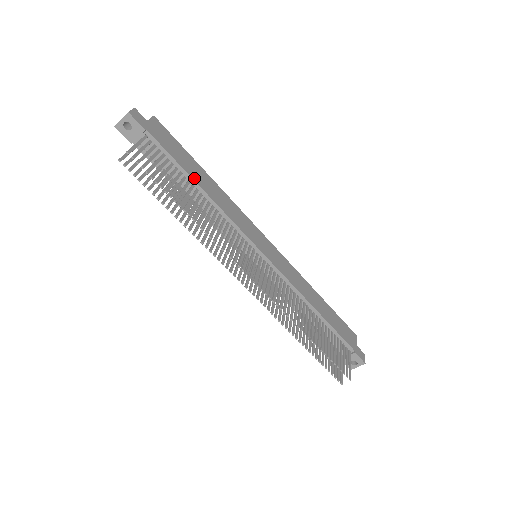
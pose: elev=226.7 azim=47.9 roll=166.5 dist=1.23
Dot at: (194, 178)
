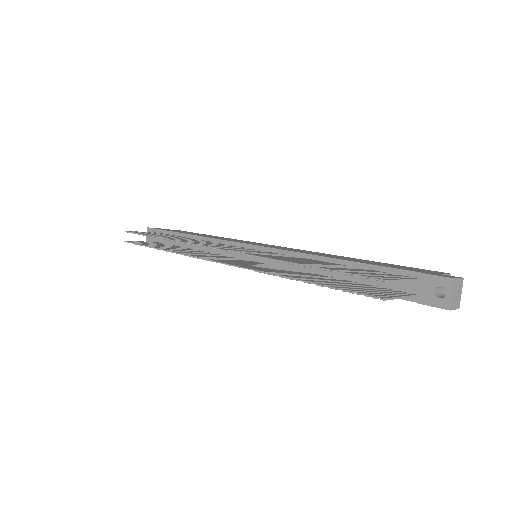
Dot at: (191, 234)
